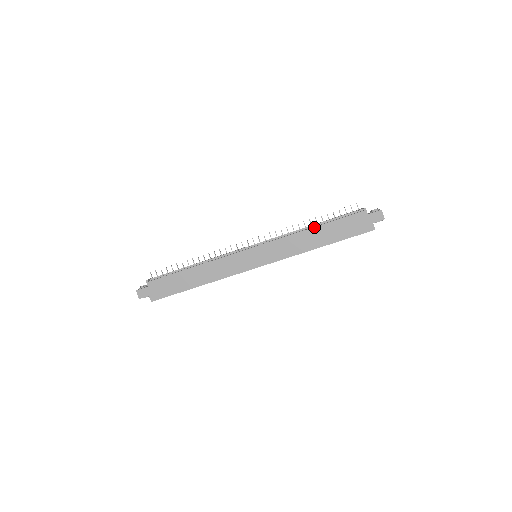
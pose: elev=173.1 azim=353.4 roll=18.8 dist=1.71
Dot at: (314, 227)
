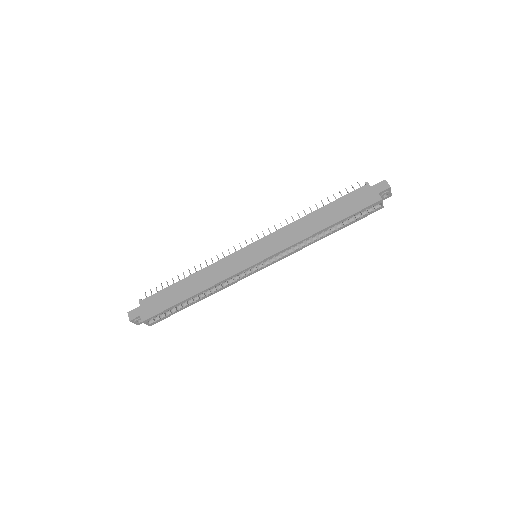
Dot at: (314, 211)
